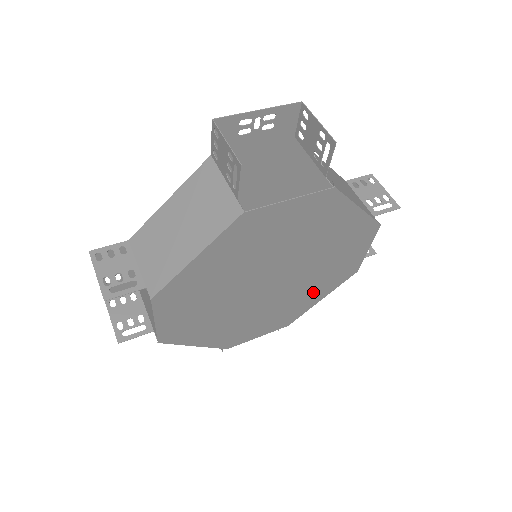
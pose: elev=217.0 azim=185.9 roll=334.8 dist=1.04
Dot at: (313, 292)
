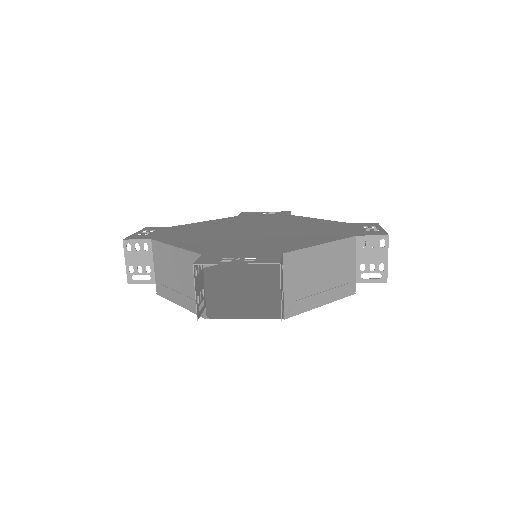
Dot at: occluded
